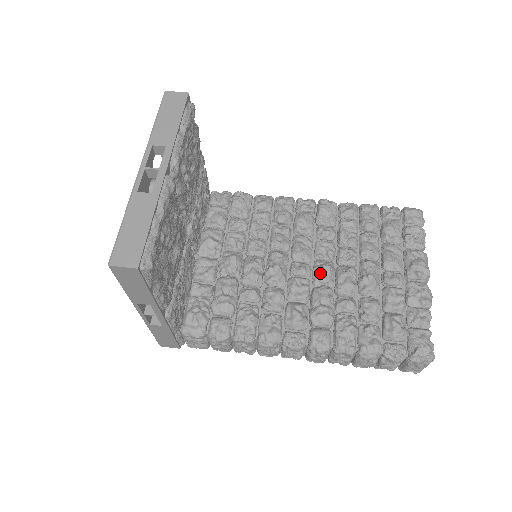
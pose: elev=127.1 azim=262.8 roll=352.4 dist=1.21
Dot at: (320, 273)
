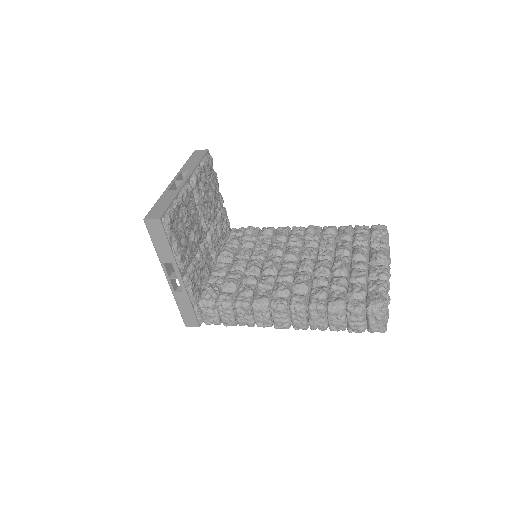
Dot at: (302, 264)
